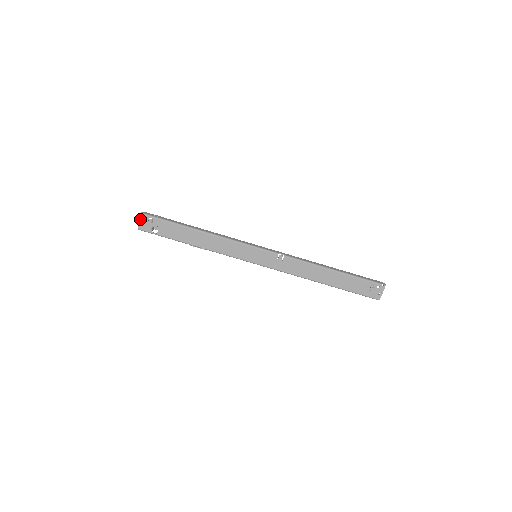
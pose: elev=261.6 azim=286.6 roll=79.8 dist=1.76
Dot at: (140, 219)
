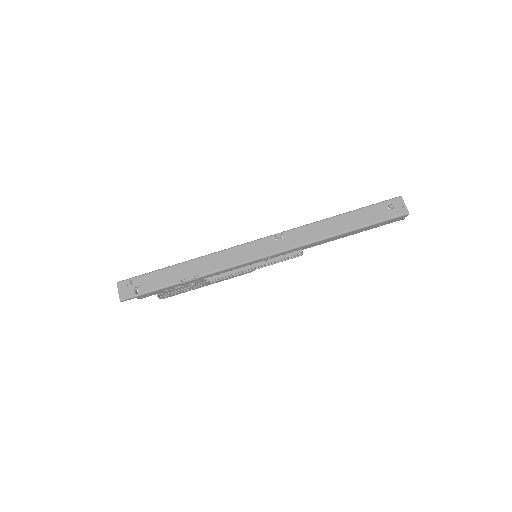
Dot at: (118, 289)
